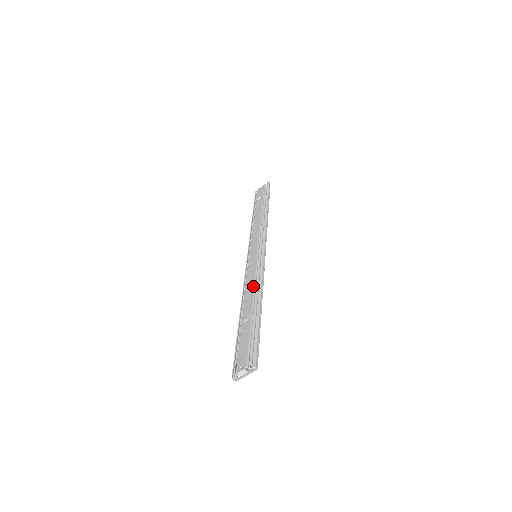
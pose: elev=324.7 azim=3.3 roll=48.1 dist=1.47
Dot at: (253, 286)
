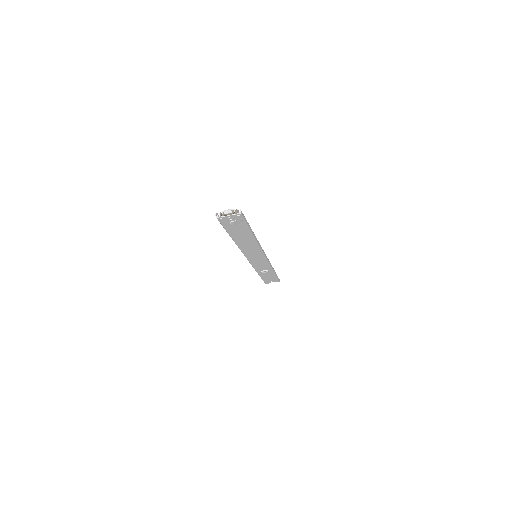
Dot at: occluded
